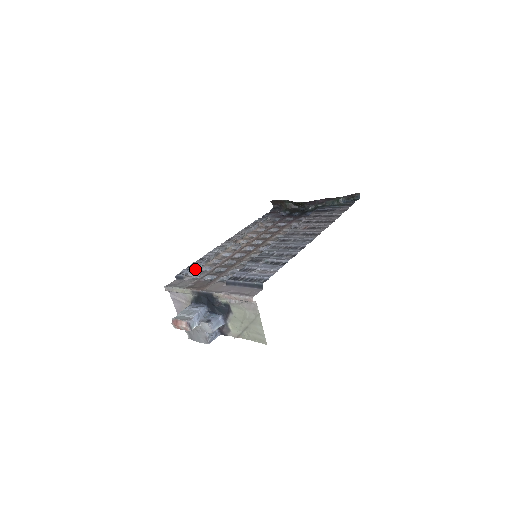
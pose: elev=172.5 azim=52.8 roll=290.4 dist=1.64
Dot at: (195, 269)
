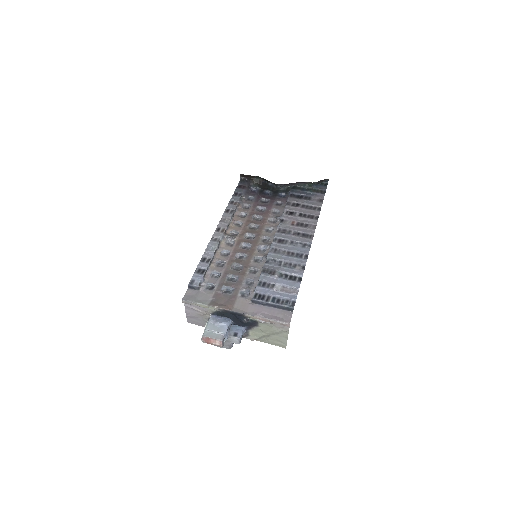
Dot at: (204, 275)
